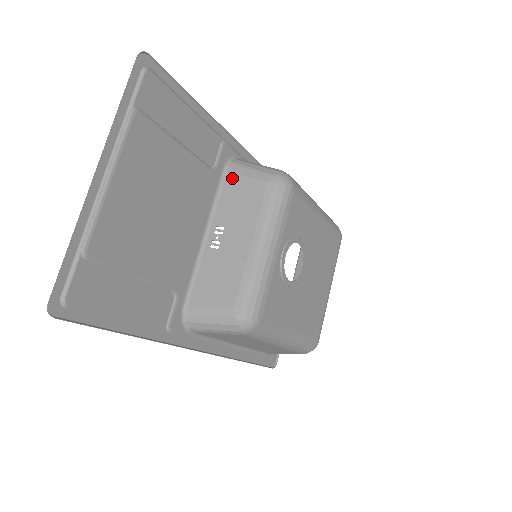
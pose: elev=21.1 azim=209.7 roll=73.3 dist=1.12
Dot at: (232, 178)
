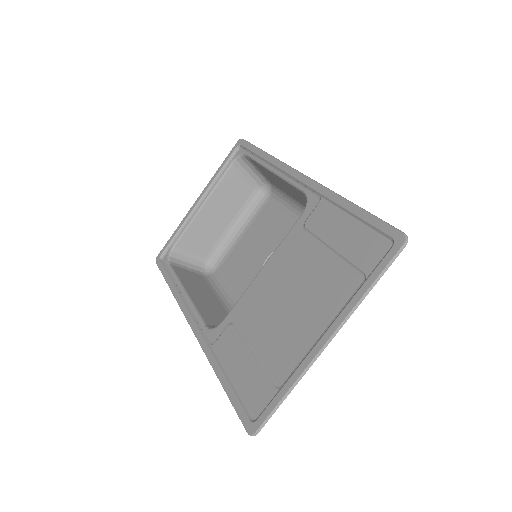
Dot at: occluded
